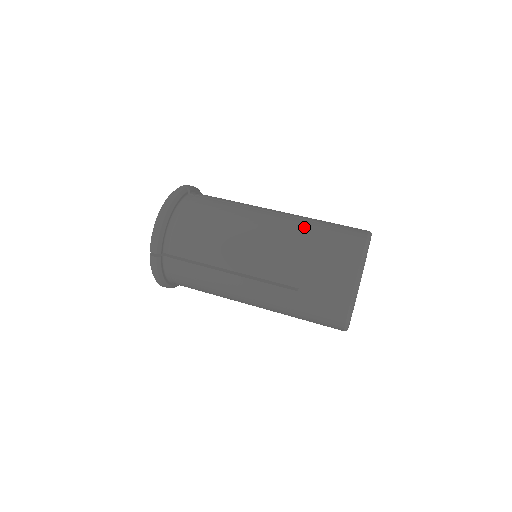
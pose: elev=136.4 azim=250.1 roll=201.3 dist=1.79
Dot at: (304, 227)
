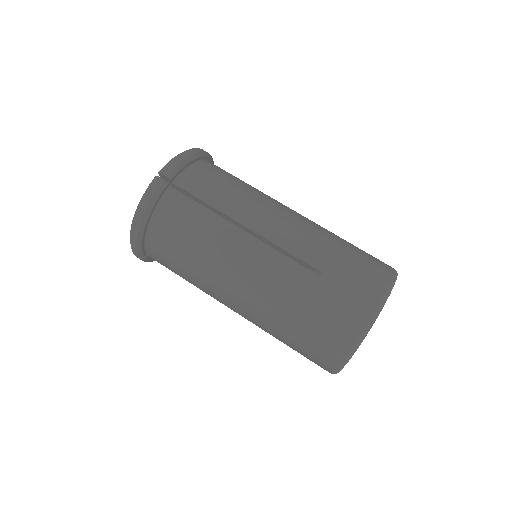
Dot at: (297, 285)
